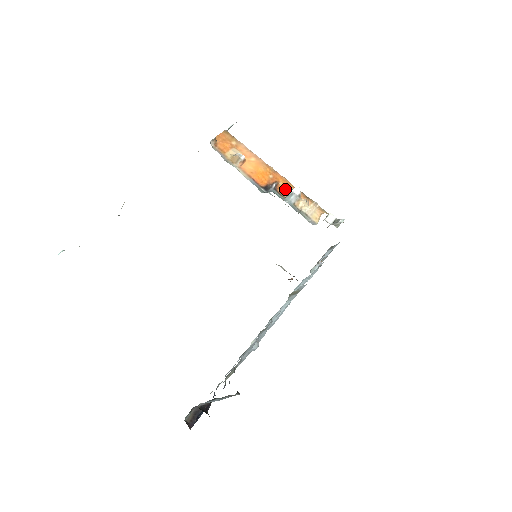
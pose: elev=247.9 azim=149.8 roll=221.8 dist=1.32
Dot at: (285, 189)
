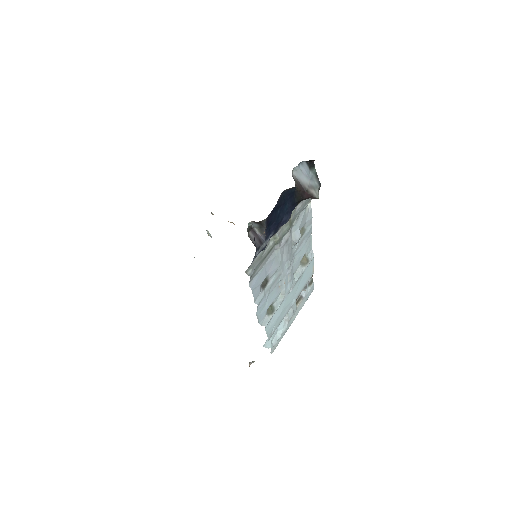
Dot at: occluded
